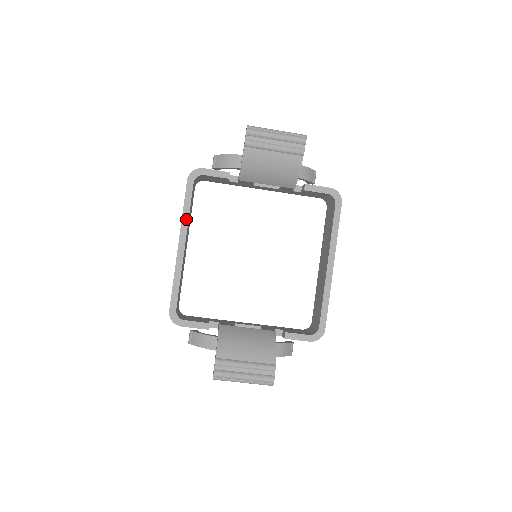
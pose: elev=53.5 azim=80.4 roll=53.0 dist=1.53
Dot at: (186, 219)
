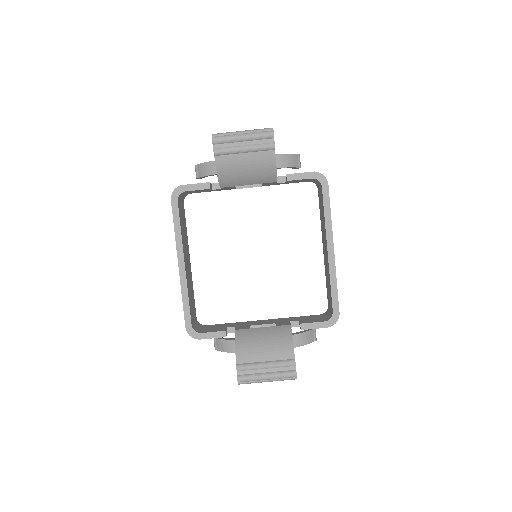
Dot at: (179, 238)
